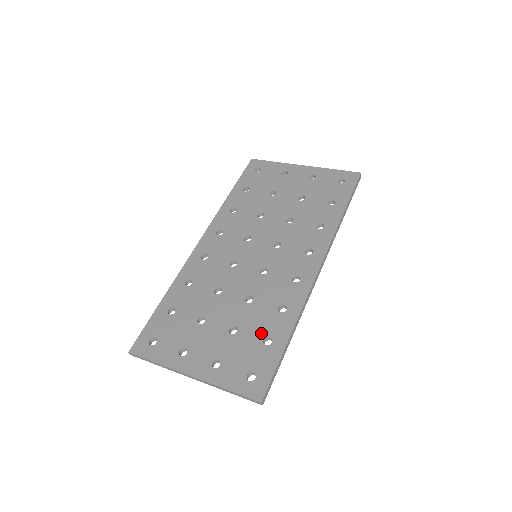
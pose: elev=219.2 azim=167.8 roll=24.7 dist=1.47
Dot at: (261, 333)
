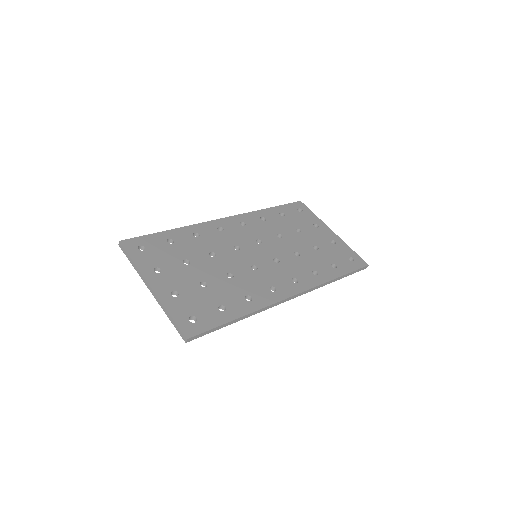
Dot at: (222, 300)
